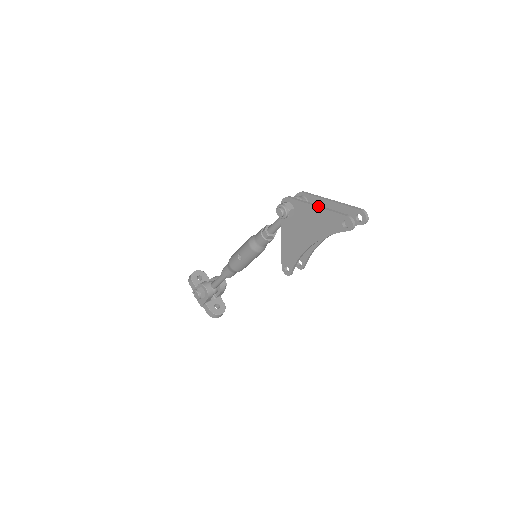
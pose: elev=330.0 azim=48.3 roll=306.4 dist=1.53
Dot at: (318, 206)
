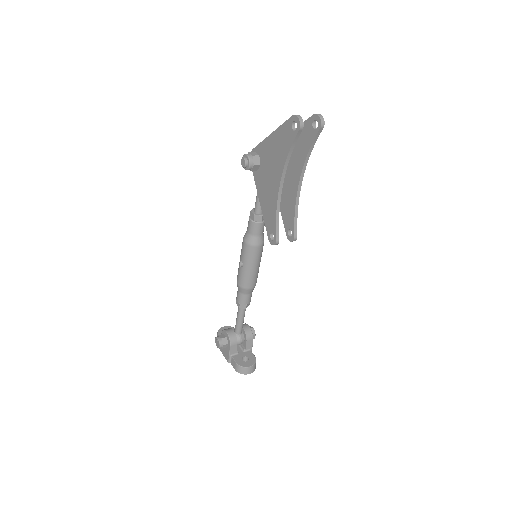
Dot at: (273, 132)
